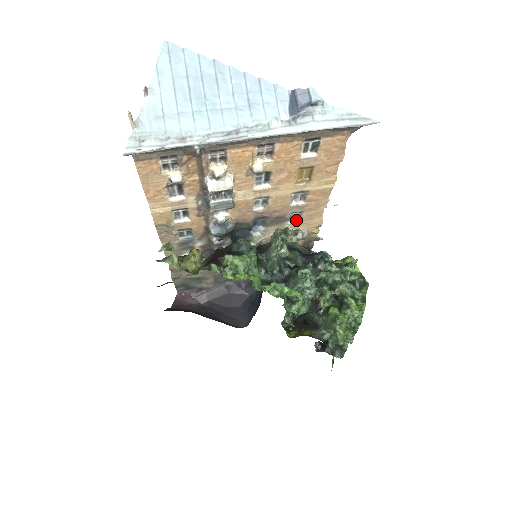
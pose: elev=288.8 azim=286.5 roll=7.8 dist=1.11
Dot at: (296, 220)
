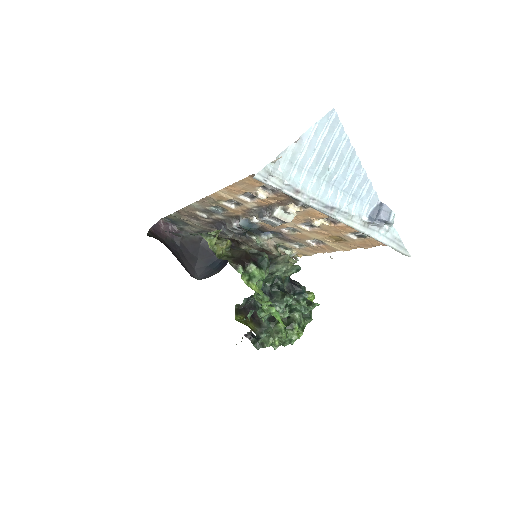
Dot at: (296, 245)
